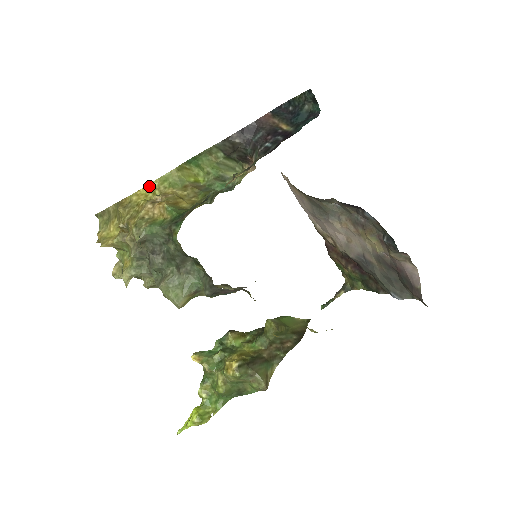
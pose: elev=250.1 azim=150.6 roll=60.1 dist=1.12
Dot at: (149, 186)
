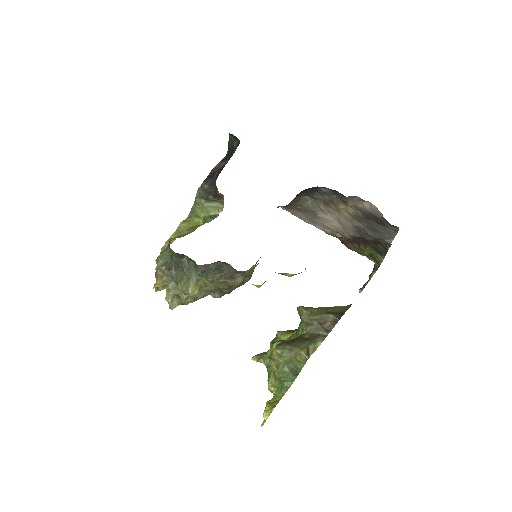
Dot at: occluded
